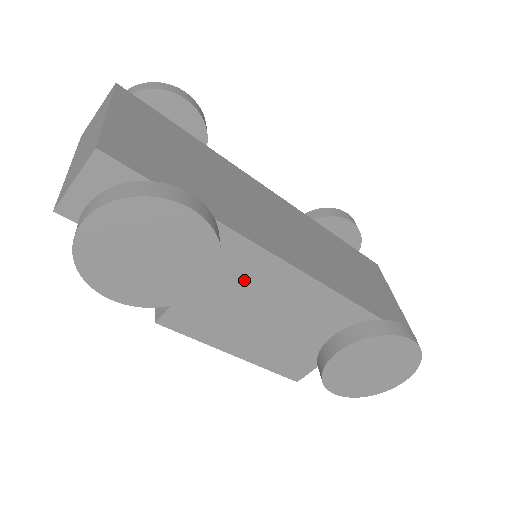
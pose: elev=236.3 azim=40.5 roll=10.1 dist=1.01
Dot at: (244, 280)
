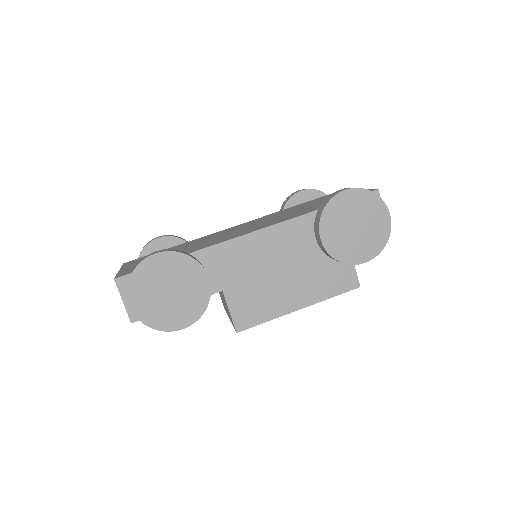
Dot at: (241, 265)
